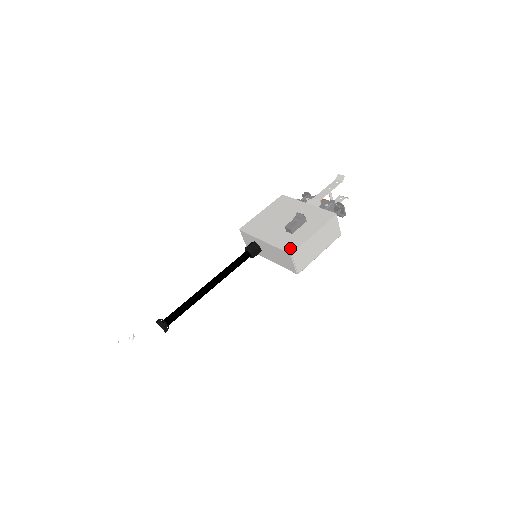
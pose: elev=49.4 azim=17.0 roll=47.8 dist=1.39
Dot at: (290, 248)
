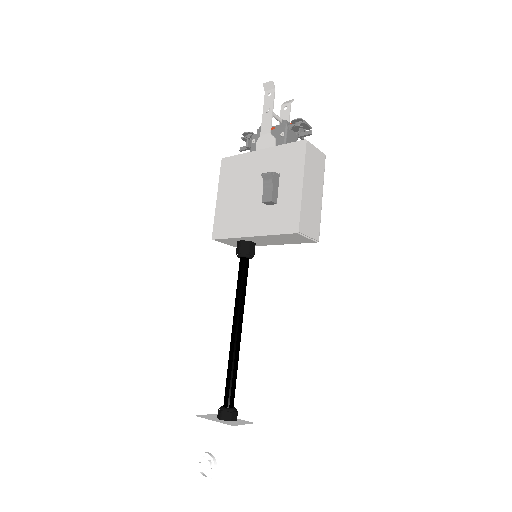
Dot at: (290, 225)
